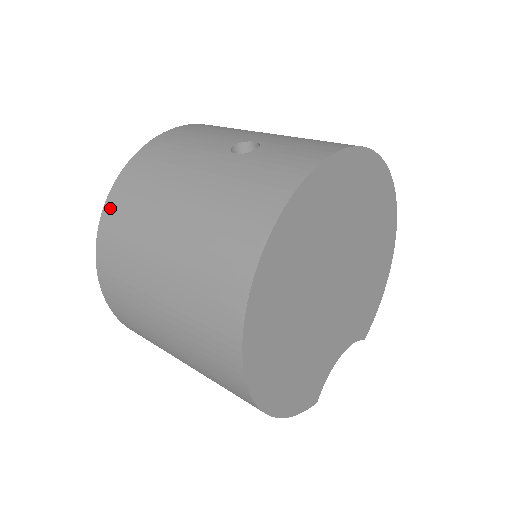
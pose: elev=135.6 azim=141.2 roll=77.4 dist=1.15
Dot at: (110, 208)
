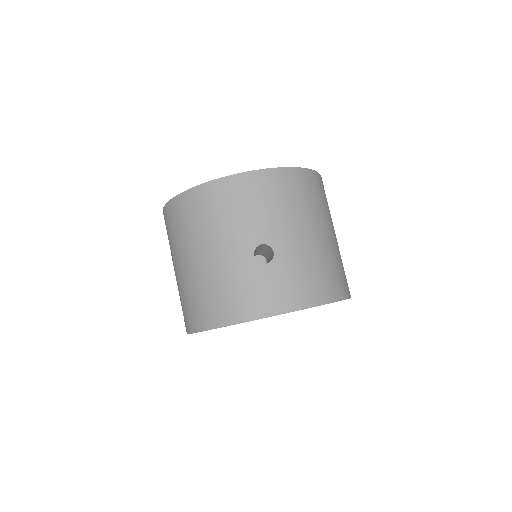
Dot at: (183, 200)
